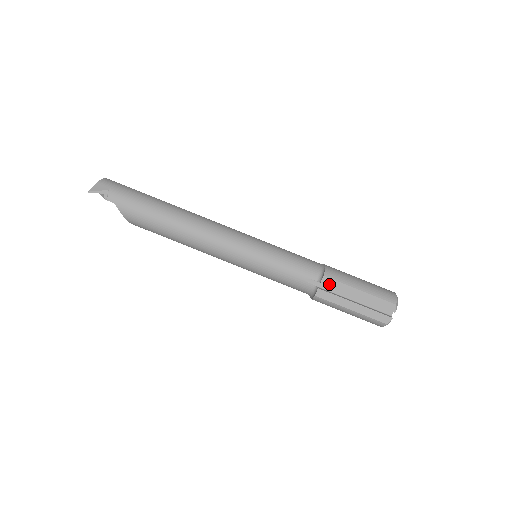
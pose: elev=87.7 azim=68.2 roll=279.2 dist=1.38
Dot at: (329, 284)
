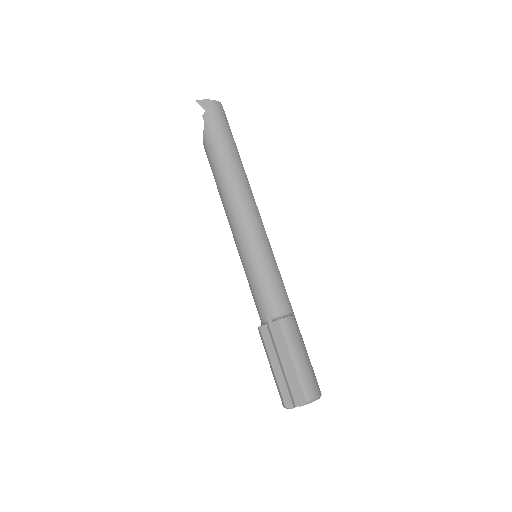
Dot at: (276, 330)
